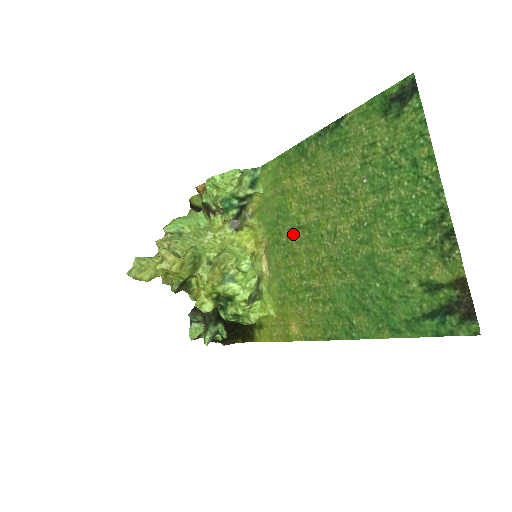
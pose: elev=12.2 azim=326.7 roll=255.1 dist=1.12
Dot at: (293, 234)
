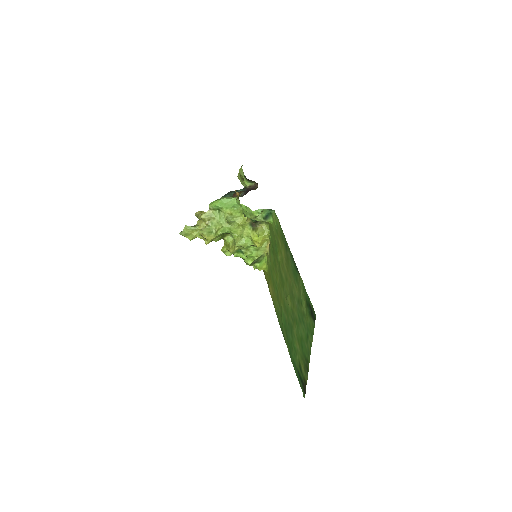
Dot at: (277, 263)
